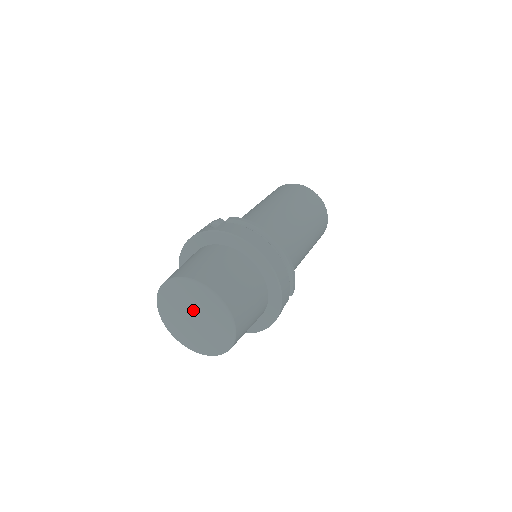
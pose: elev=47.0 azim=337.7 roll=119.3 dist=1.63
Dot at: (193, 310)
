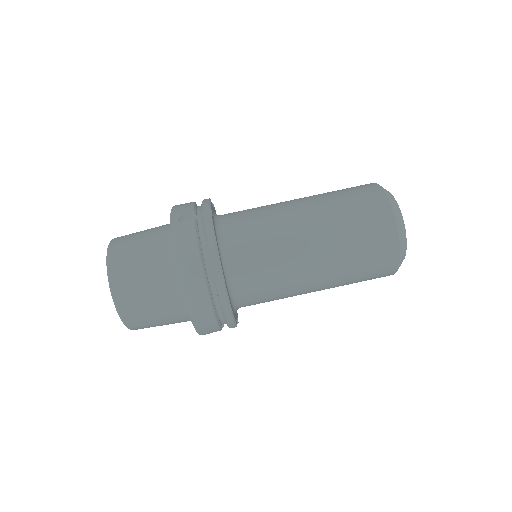
Dot at: occluded
